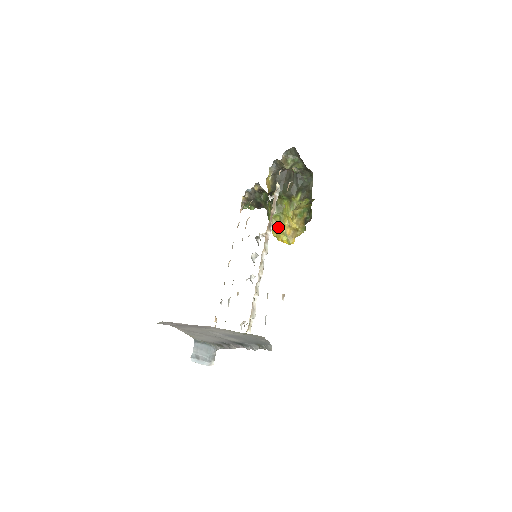
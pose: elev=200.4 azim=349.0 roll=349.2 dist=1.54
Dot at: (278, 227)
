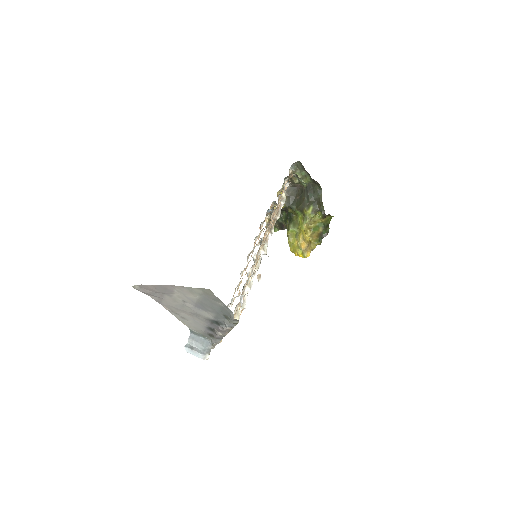
Dot at: (294, 242)
